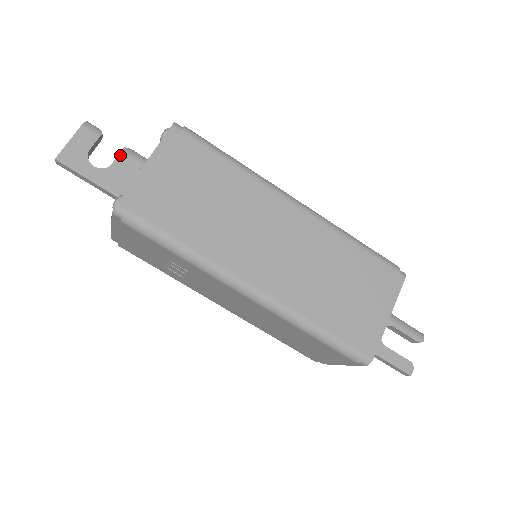
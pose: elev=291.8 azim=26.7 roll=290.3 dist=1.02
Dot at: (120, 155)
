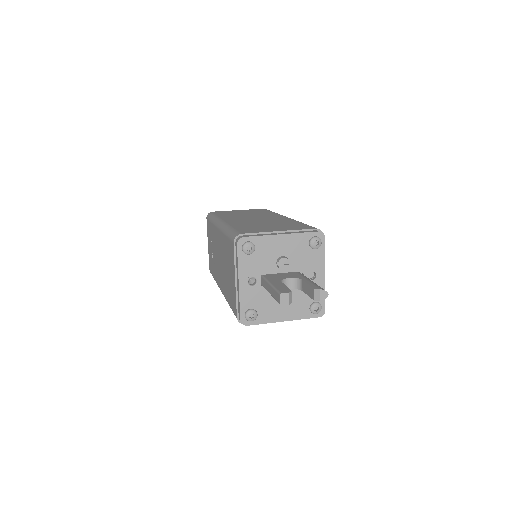
Dot at: occluded
